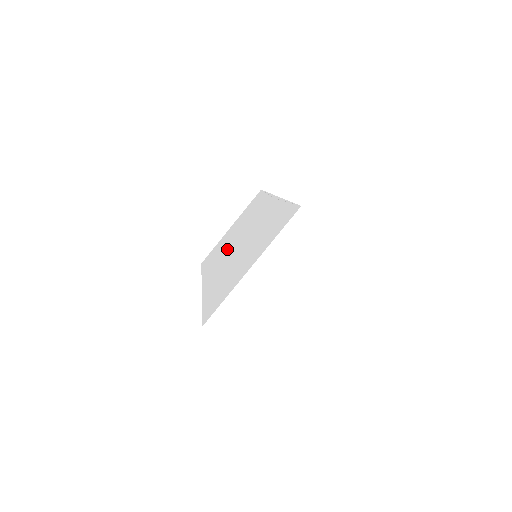
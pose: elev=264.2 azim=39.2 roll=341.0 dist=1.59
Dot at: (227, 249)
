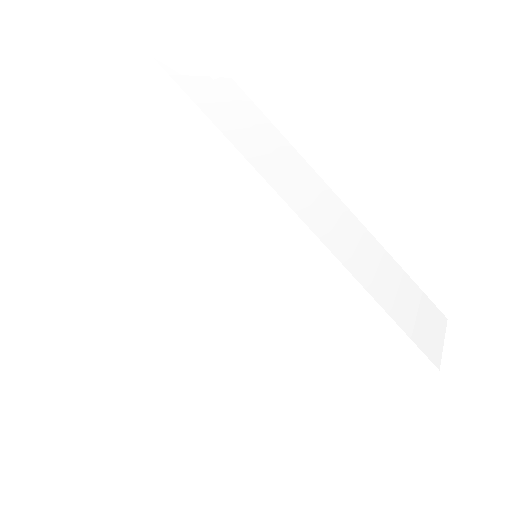
Dot at: (198, 257)
